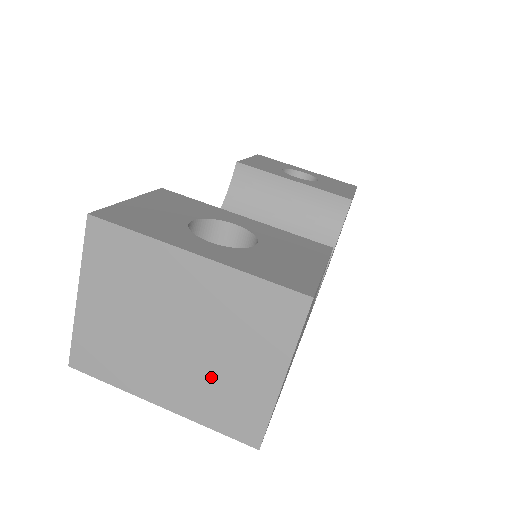
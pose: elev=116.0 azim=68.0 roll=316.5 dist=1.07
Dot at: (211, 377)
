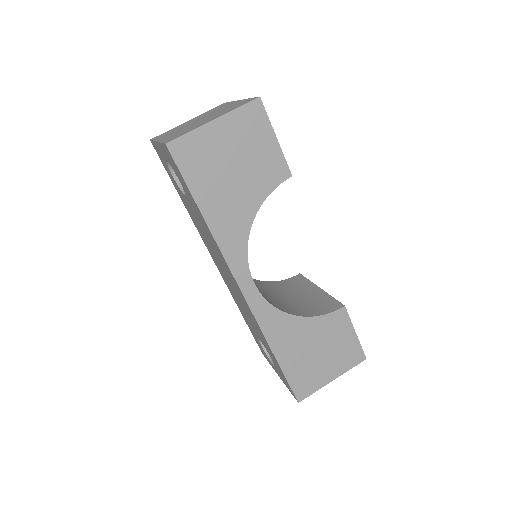
Dot at: (190, 127)
